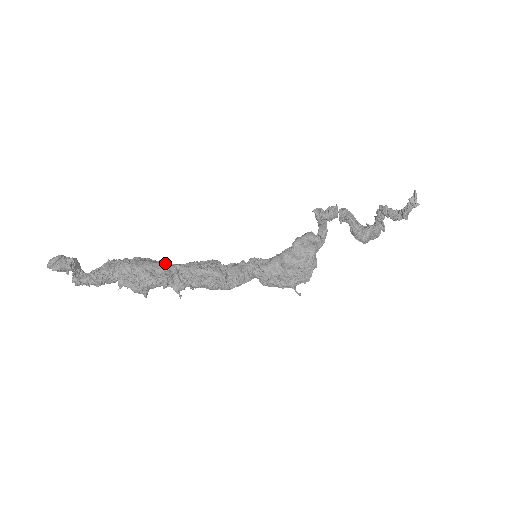
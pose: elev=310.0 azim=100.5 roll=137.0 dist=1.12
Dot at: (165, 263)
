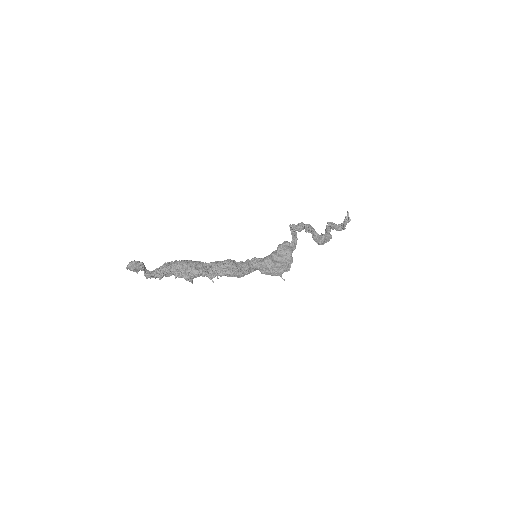
Dot at: (202, 262)
